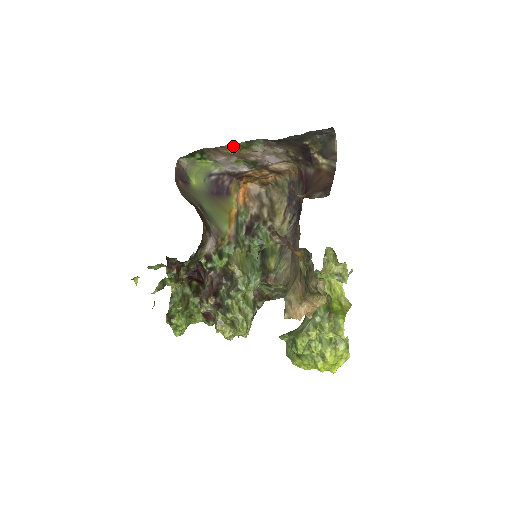
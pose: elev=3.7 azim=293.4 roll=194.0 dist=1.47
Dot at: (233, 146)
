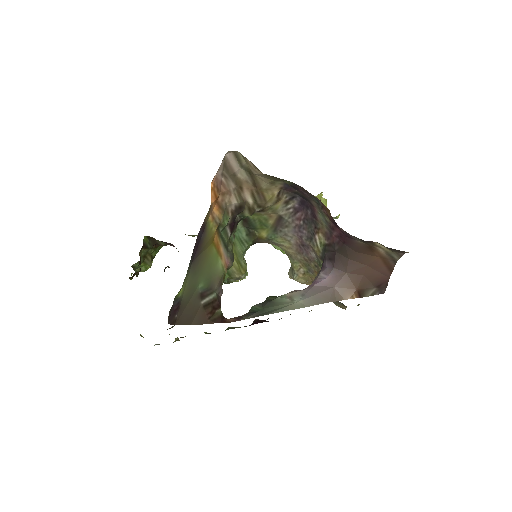
Dot at: occluded
